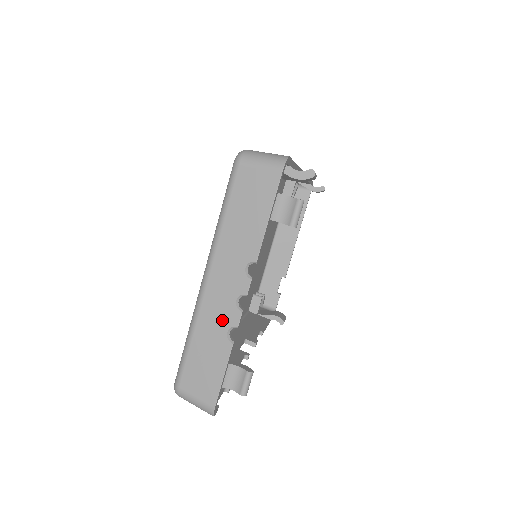
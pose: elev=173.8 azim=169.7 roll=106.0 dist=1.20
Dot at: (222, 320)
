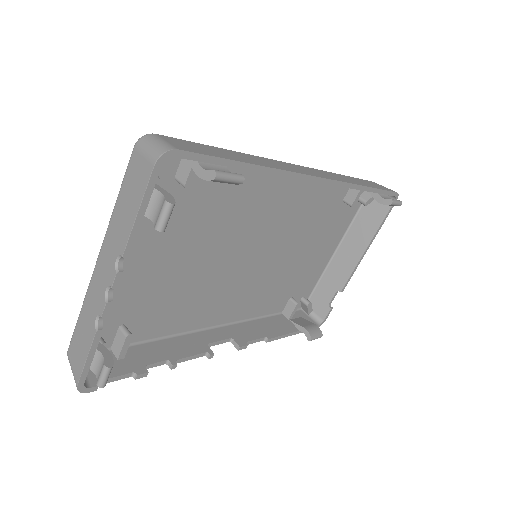
Dot at: (96, 304)
